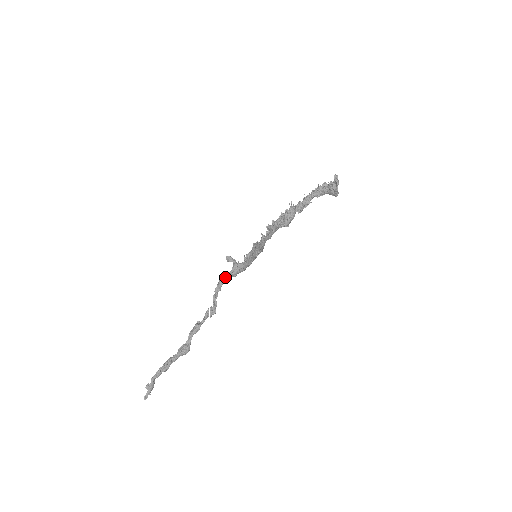
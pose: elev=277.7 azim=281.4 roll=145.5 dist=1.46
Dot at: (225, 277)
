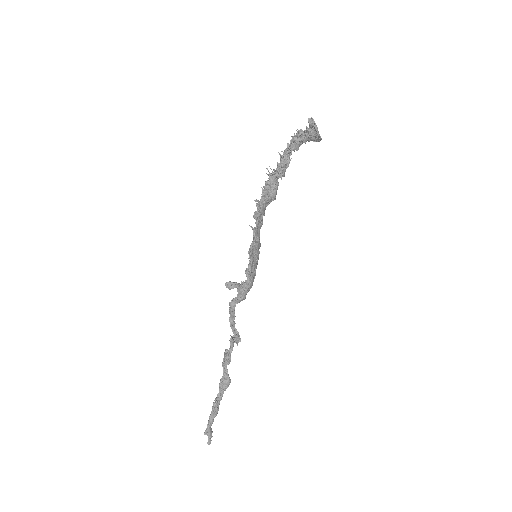
Dot at: (234, 305)
